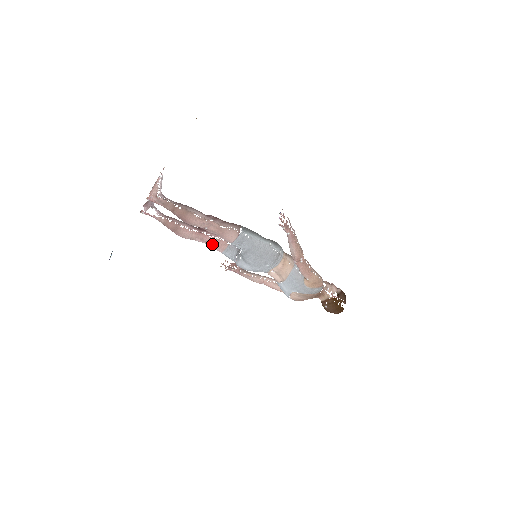
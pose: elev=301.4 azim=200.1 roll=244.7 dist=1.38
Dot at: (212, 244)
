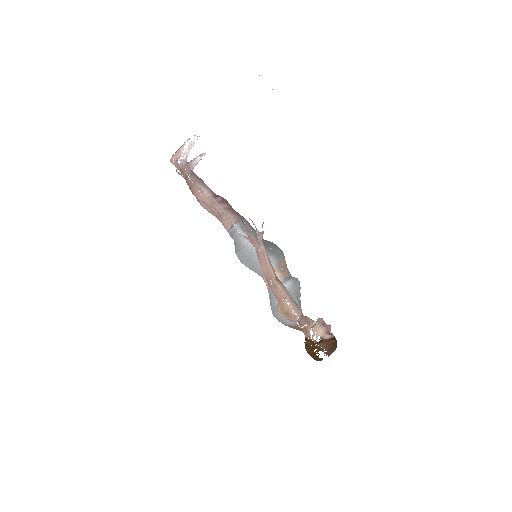
Dot at: occluded
